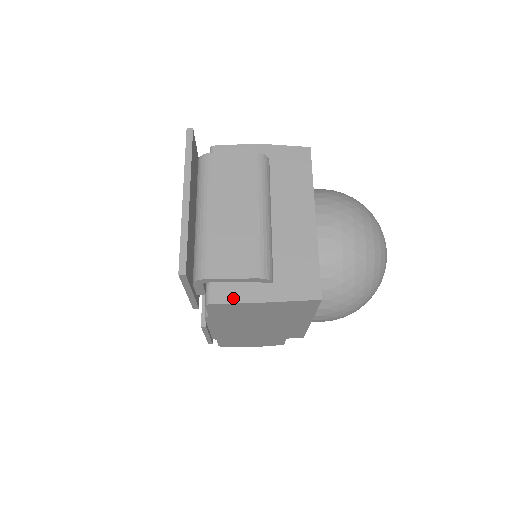
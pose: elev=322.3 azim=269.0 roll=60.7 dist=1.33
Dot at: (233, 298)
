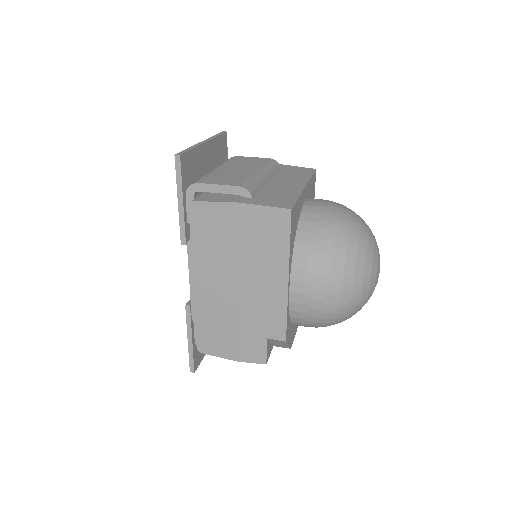
Dot at: (214, 200)
